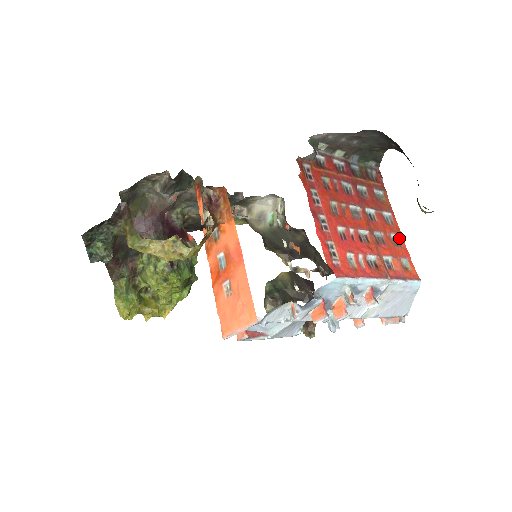
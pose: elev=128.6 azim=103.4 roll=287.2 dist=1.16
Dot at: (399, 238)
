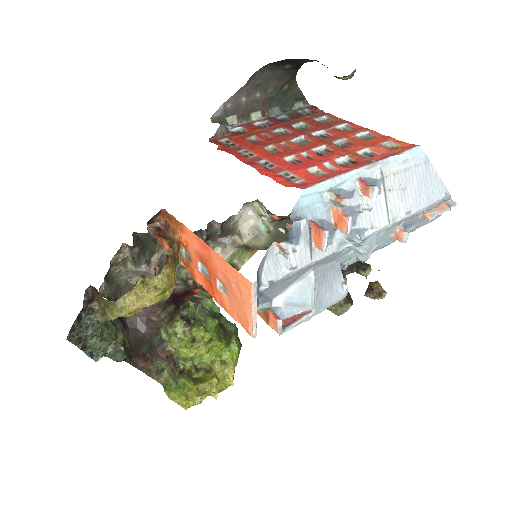
Dot at: (369, 133)
